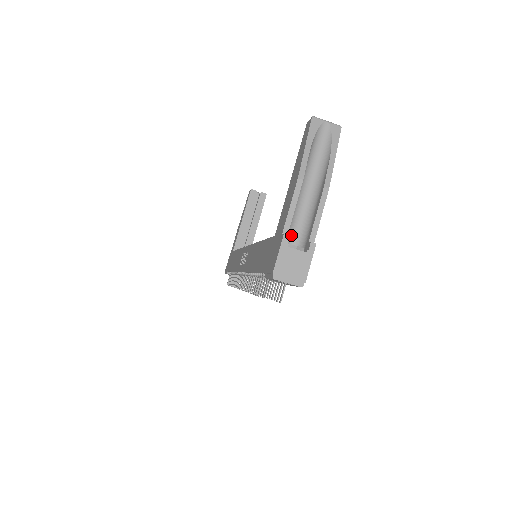
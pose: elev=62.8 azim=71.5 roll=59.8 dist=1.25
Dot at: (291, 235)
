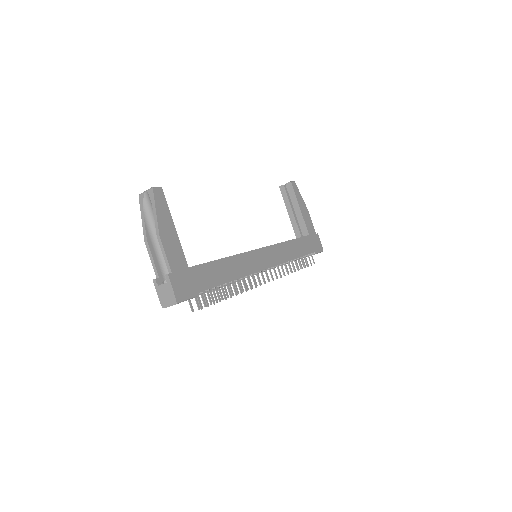
Dot at: occluded
